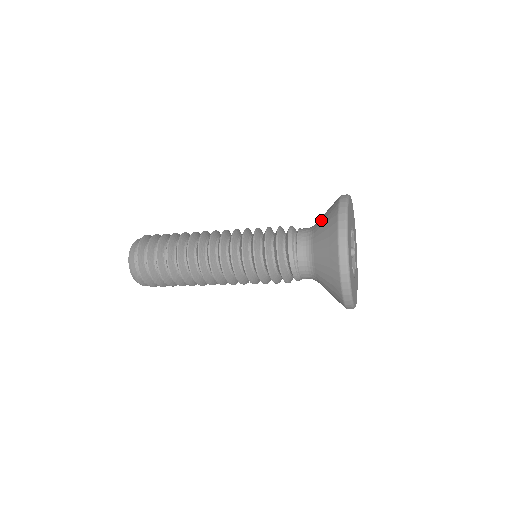
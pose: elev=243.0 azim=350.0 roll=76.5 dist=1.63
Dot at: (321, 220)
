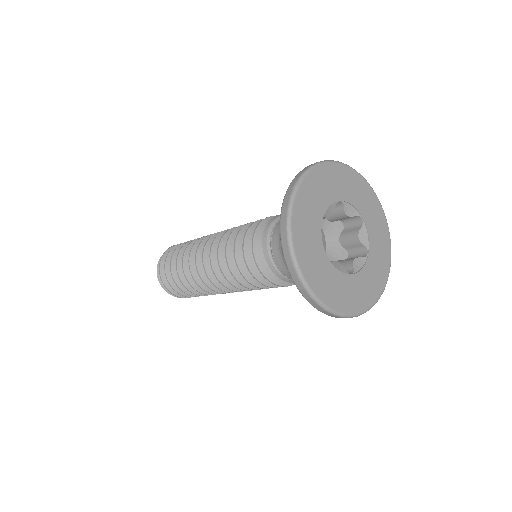
Dot at: occluded
